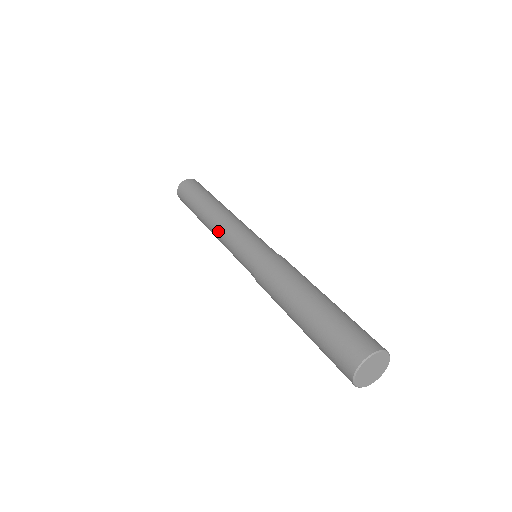
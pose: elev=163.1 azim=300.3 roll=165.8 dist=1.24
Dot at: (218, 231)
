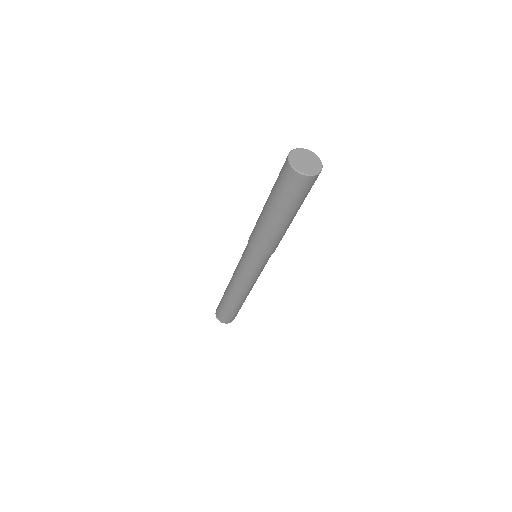
Dot at: (233, 276)
